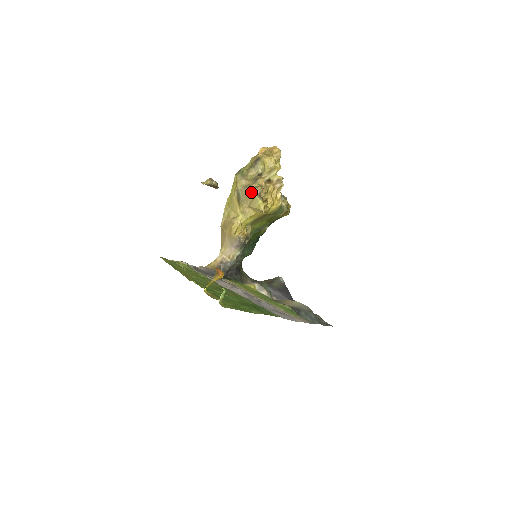
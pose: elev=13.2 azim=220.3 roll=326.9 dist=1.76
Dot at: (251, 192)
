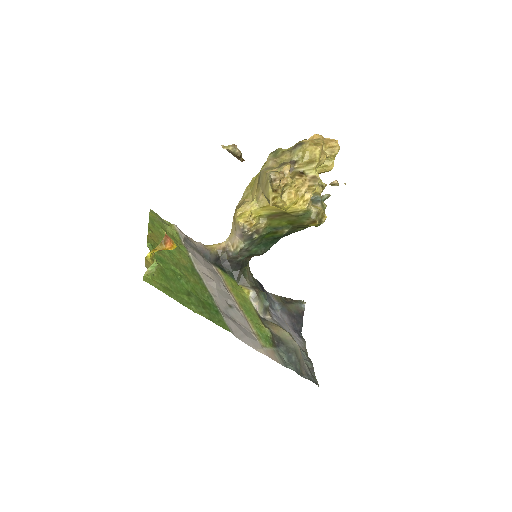
Dot at: (267, 175)
